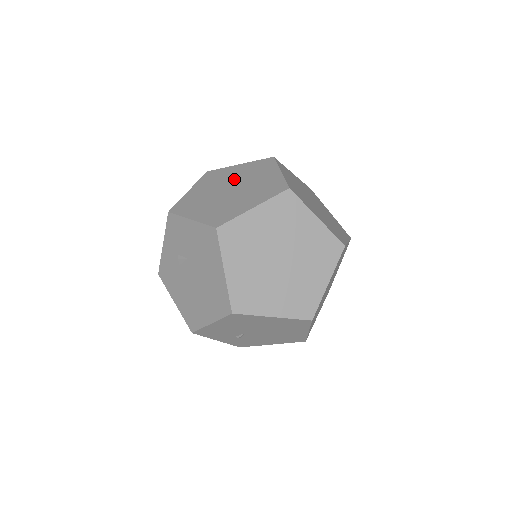
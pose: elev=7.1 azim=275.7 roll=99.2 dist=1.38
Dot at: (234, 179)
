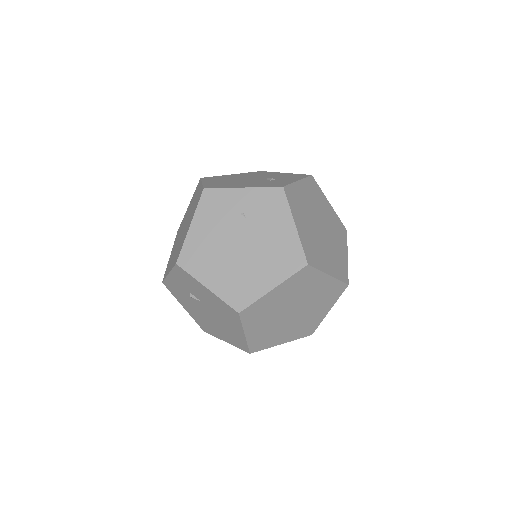
Dot at: (242, 222)
